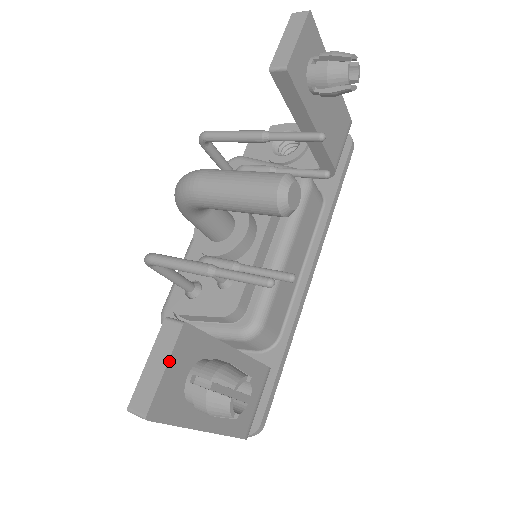
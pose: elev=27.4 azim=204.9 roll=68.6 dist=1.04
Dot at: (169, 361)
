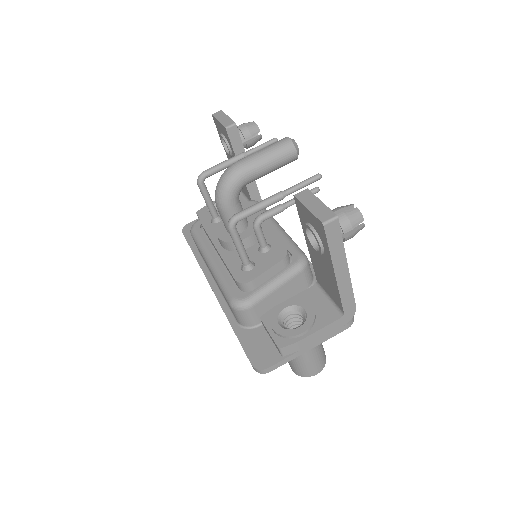
Dot at: (319, 199)
